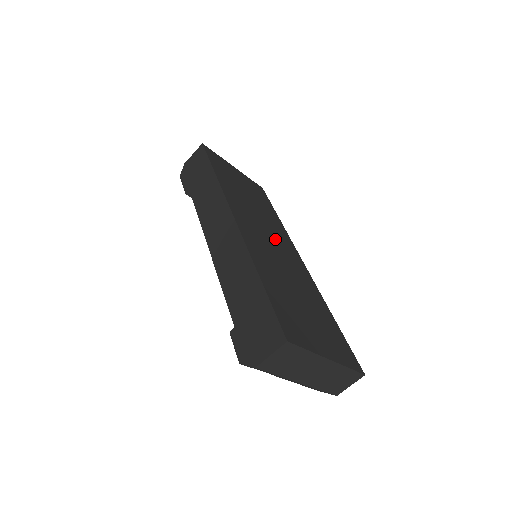
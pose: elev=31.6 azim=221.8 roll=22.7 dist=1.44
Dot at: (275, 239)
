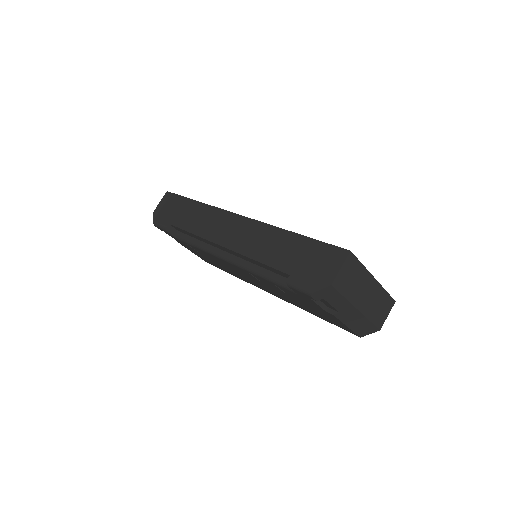
Dot at: occluded
